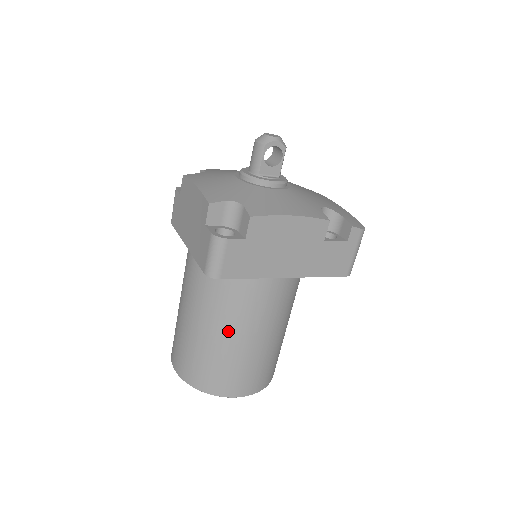
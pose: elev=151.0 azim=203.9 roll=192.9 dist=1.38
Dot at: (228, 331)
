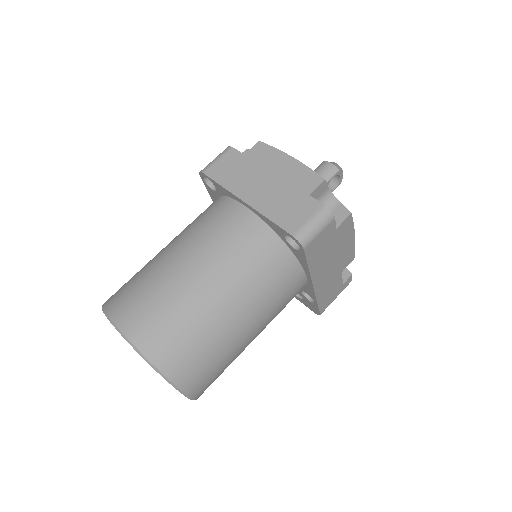
Dot at: (242, 310)
